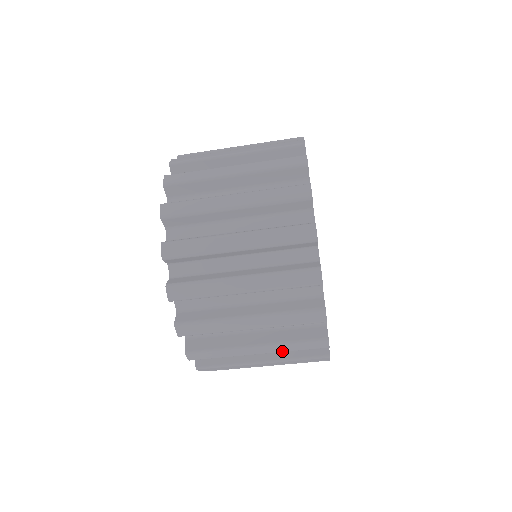
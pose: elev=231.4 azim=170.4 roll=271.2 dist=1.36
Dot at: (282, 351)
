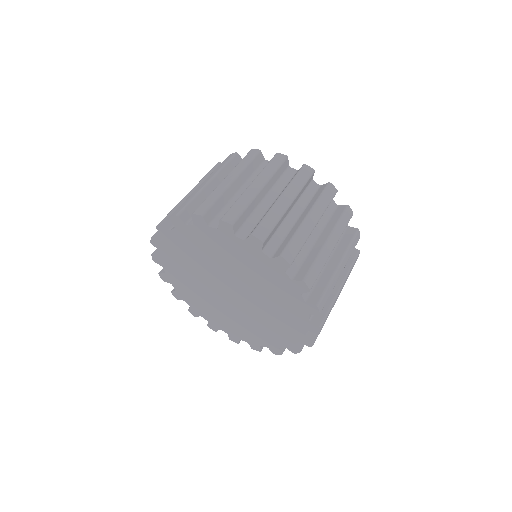
Dot at: (322, 211)
